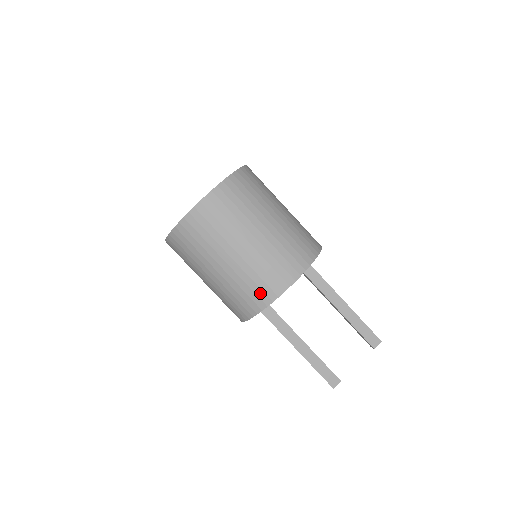
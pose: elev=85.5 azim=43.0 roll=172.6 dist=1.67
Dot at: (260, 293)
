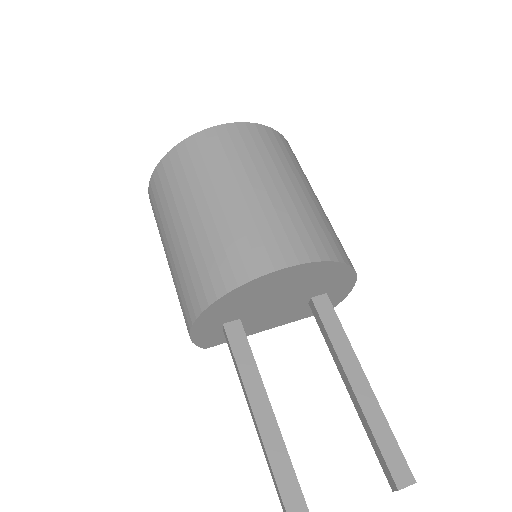
Dot at: (236, 262)
